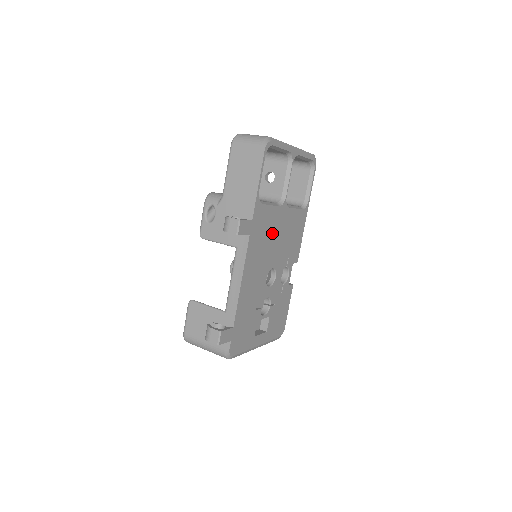
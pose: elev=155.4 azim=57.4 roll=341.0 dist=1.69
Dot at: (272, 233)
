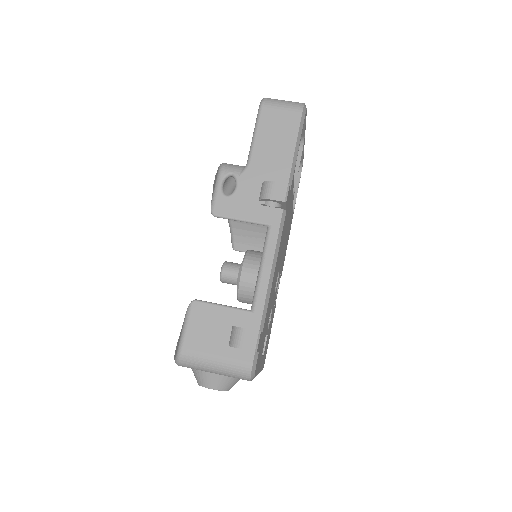
Dot at: (287, 224)
